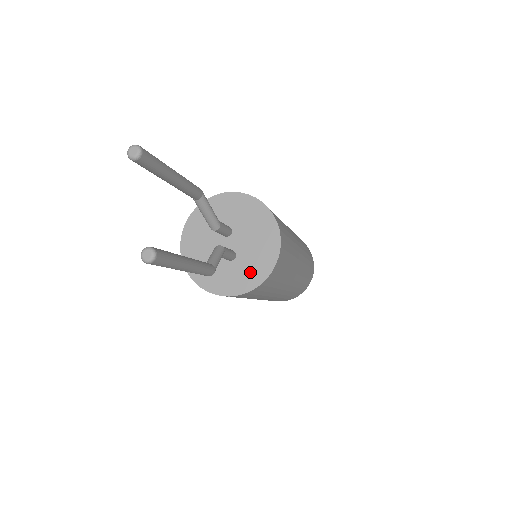
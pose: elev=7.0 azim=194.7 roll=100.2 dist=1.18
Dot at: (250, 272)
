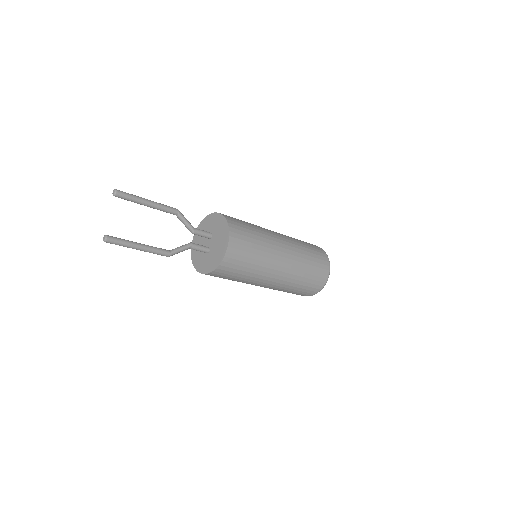
Dot at: (211, 262)
